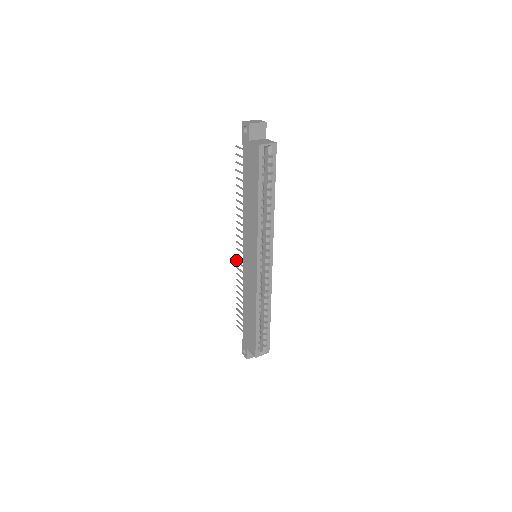
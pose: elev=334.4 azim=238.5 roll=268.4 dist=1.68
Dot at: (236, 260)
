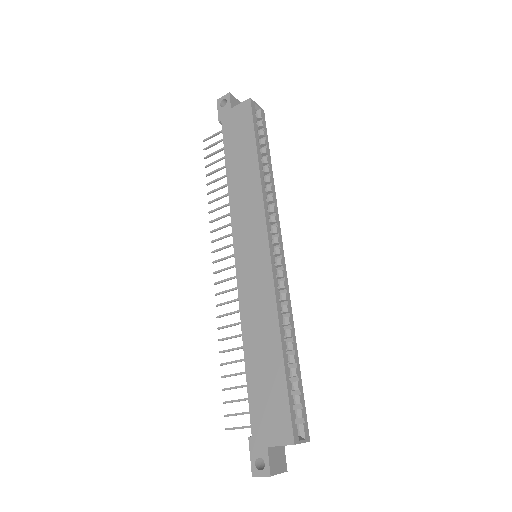
Dot at: occluded
